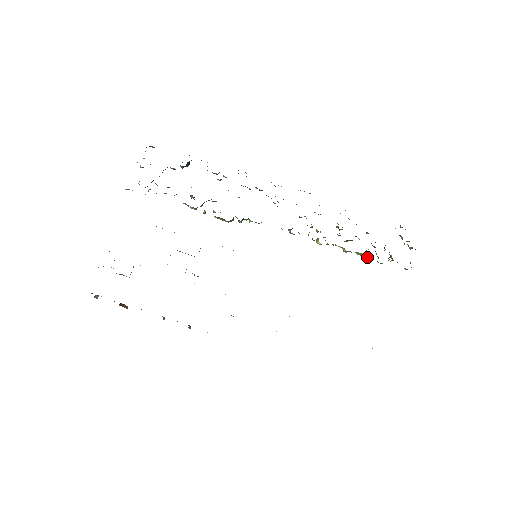
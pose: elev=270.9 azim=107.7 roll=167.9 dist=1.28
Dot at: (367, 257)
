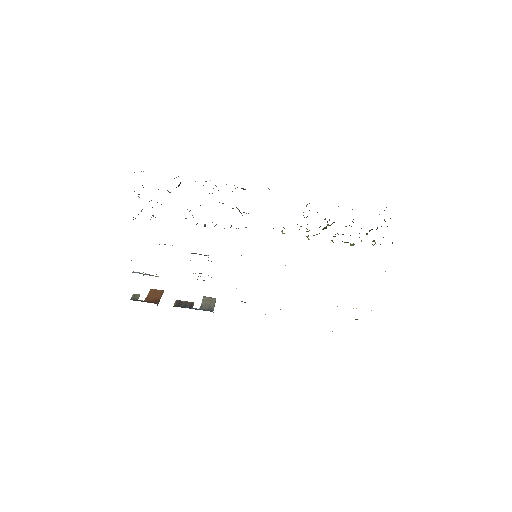
Dot at: (353, 244)
